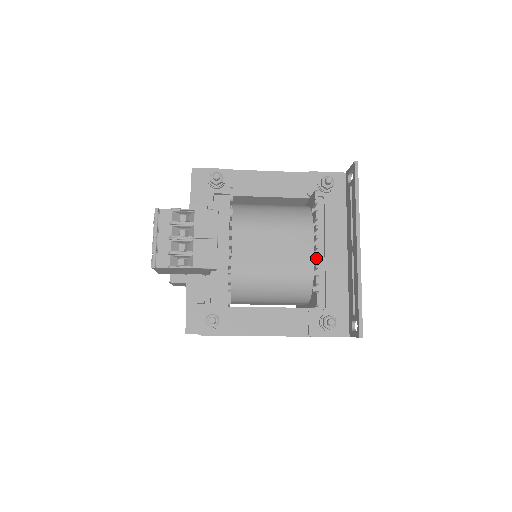
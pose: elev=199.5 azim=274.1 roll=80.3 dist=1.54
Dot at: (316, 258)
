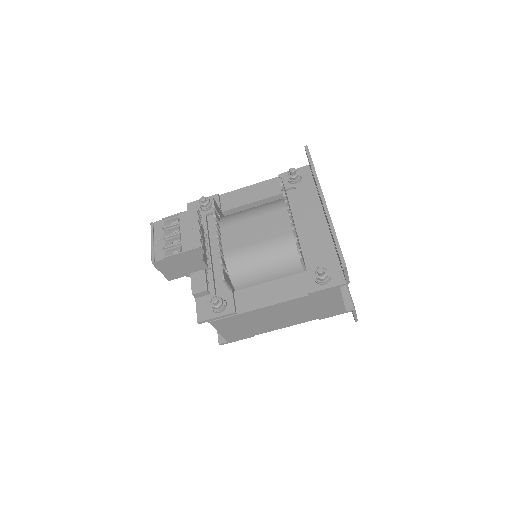
Dot at: (291, 223)
